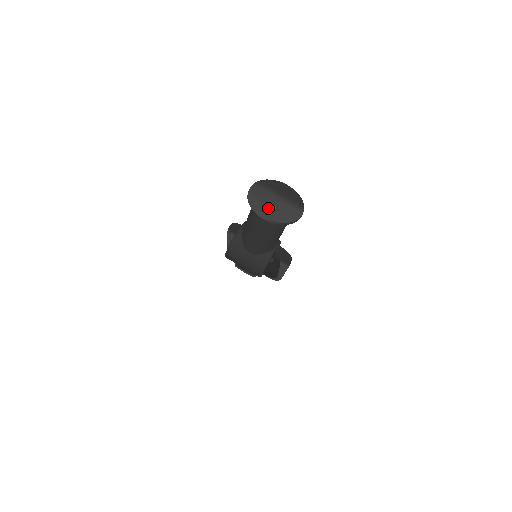
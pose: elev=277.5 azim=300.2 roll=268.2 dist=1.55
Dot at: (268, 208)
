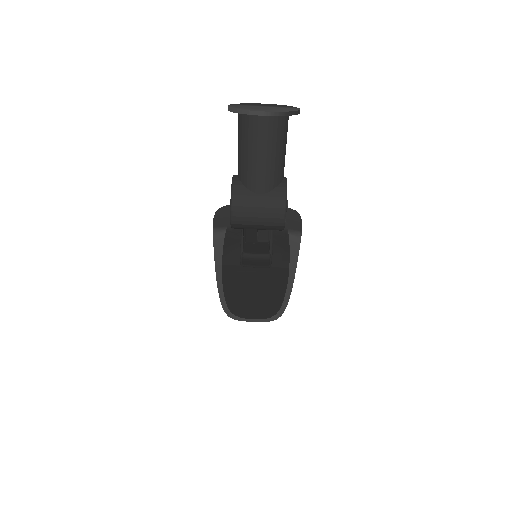
Dot at: (260, 109)
